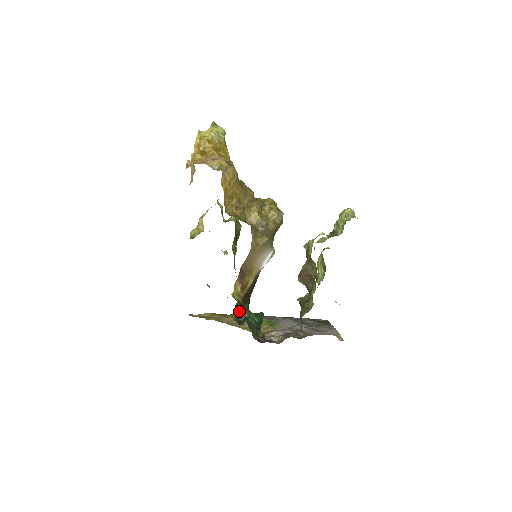
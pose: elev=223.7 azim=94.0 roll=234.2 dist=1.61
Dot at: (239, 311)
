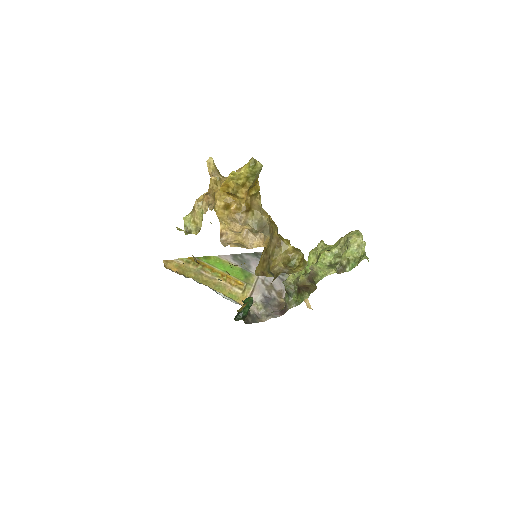
Dot at: occluded
